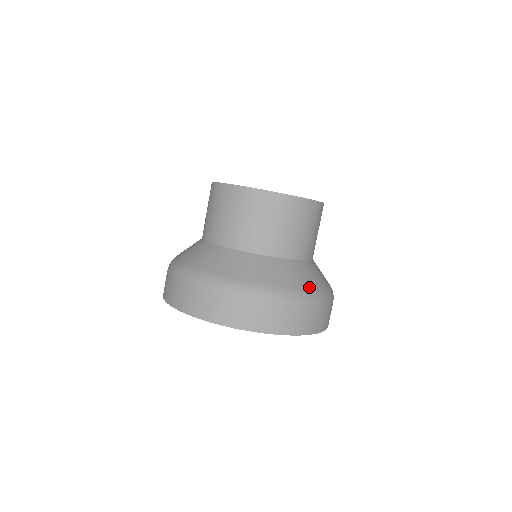
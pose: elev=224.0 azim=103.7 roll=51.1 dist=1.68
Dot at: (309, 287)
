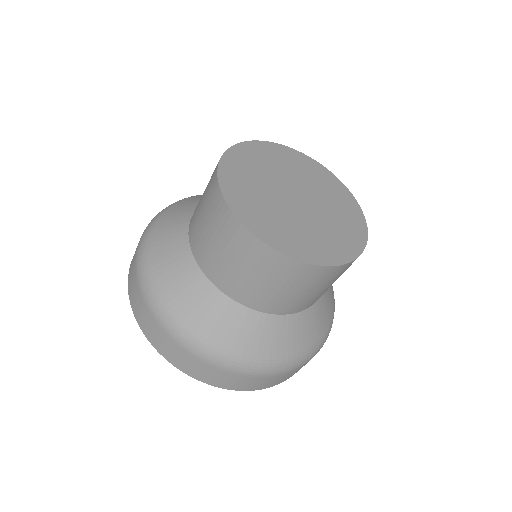
Dot at: (329, 323)
